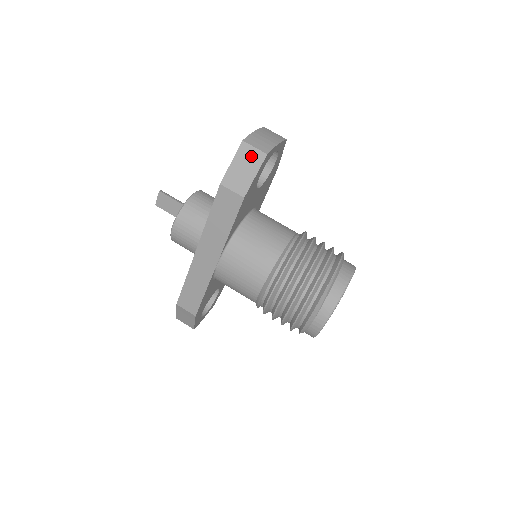
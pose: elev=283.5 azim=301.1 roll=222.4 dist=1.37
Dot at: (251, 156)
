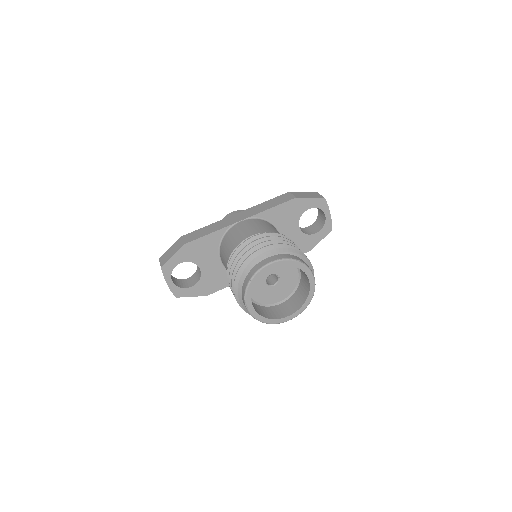
Dot at: (316, 195)
